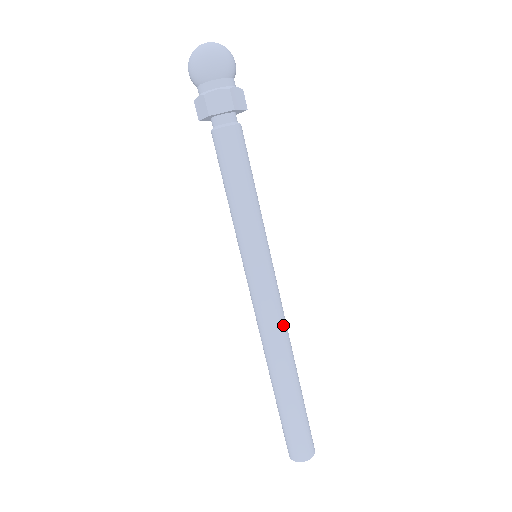
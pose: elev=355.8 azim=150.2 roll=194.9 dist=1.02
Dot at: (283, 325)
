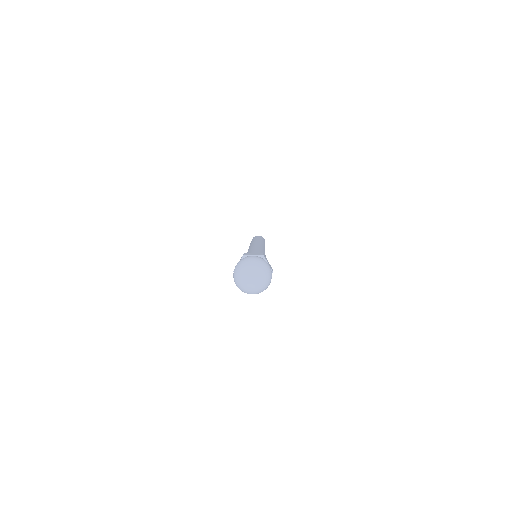
Dot at: occluded
